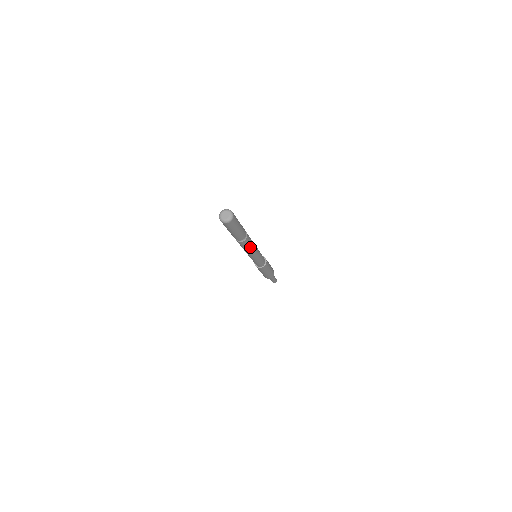
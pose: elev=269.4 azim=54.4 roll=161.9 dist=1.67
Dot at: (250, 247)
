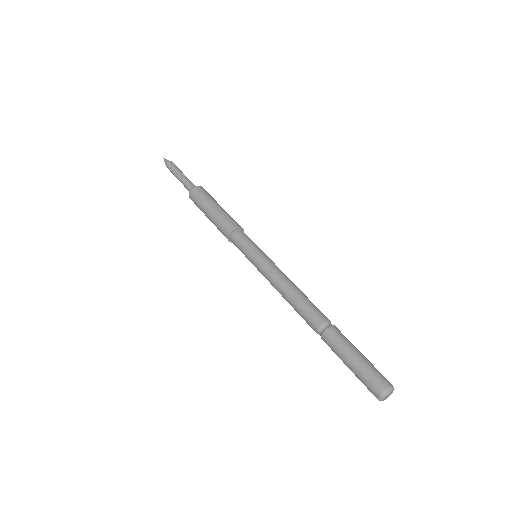
Dot at: occluded
